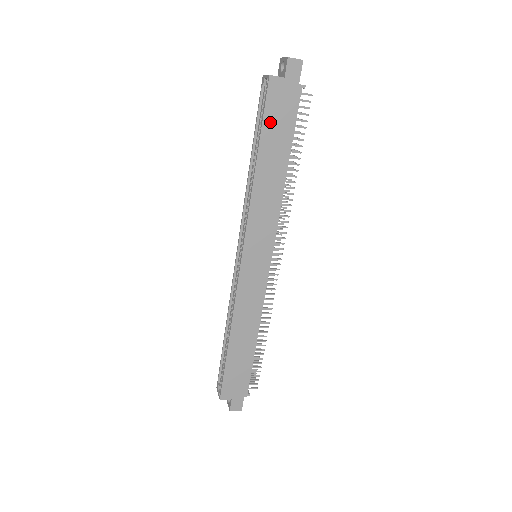
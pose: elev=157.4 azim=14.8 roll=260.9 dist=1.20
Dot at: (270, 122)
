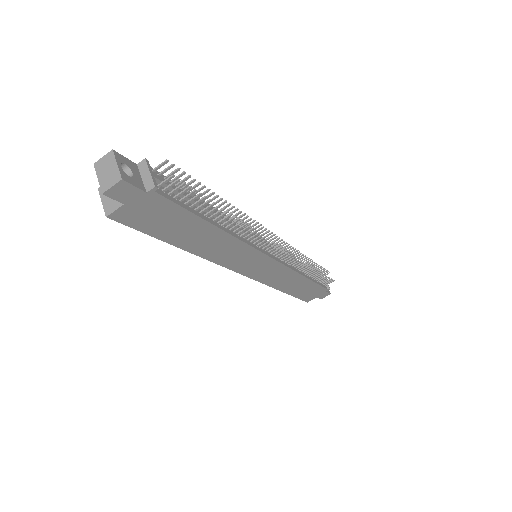
Dot at: (158, 230)
